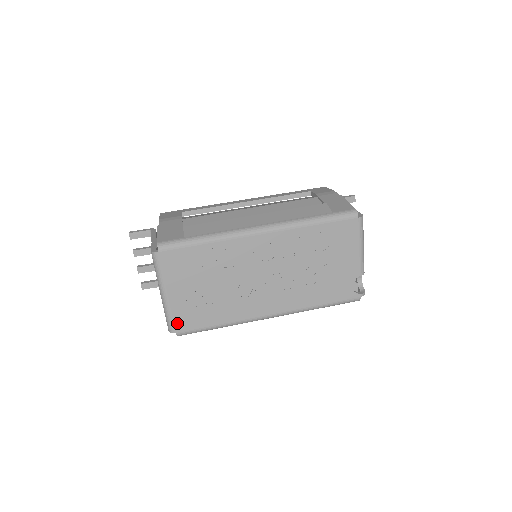
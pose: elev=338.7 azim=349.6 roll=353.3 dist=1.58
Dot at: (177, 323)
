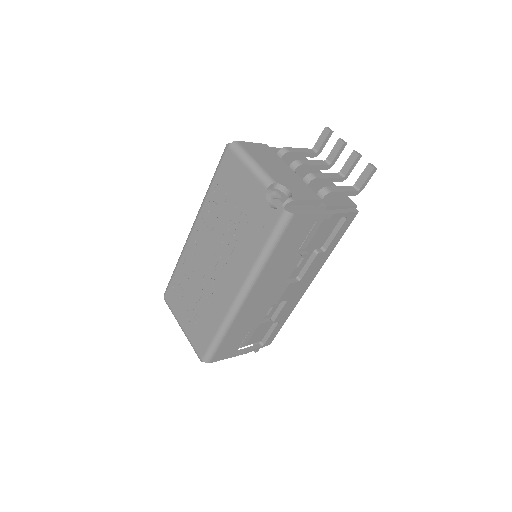
Dot at: (197, 349)
